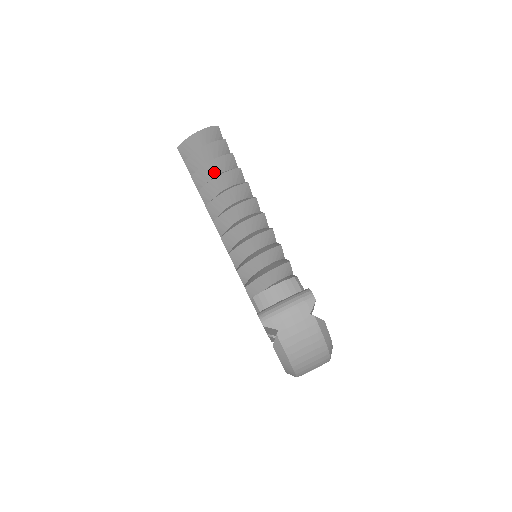
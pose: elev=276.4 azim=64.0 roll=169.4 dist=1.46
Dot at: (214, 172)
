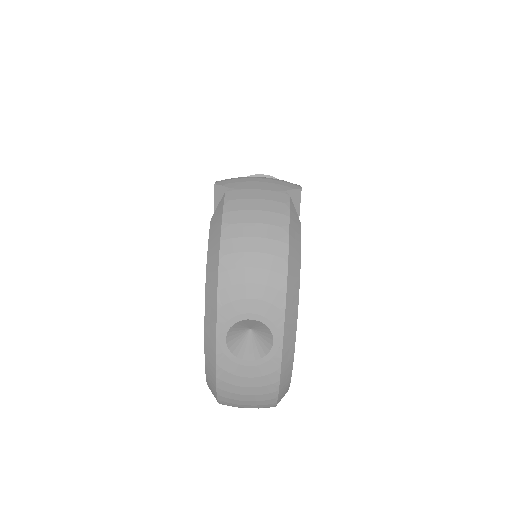
Dot at: occluded
